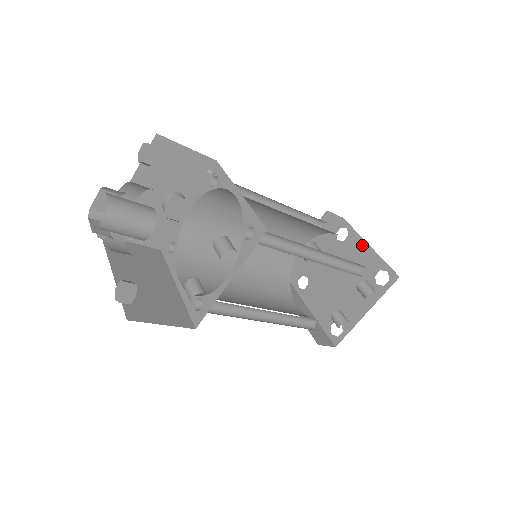
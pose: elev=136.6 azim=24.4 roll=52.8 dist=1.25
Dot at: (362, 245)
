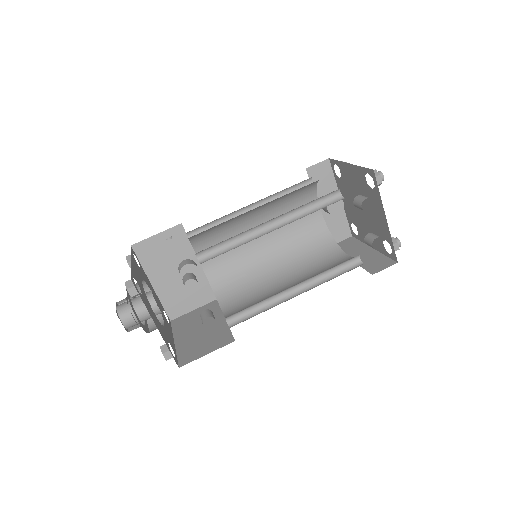
Dot at: (347, 168)
